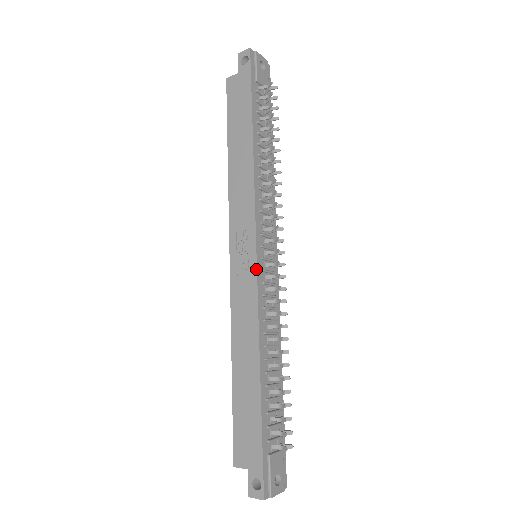
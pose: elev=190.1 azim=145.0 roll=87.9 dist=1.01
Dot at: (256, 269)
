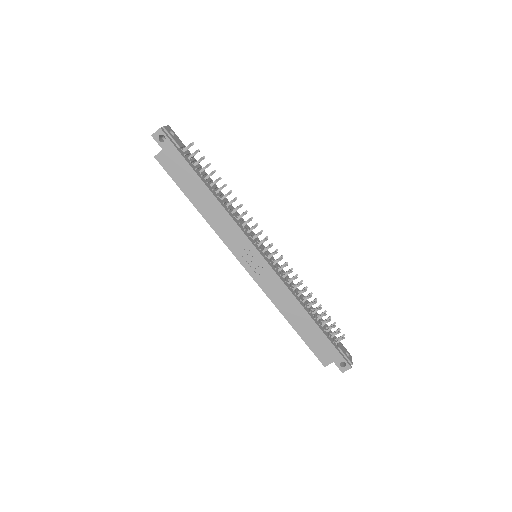
Dot at: (269, 265)
